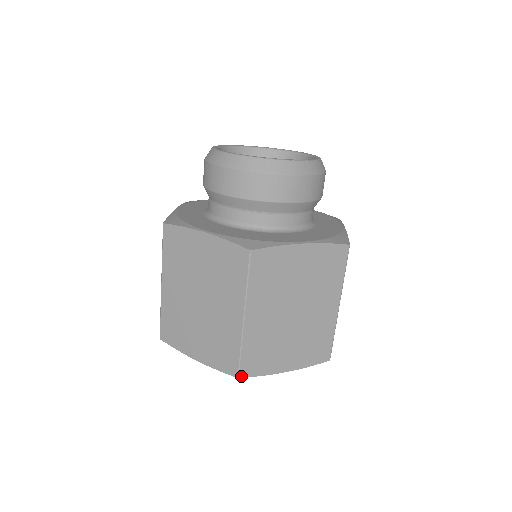
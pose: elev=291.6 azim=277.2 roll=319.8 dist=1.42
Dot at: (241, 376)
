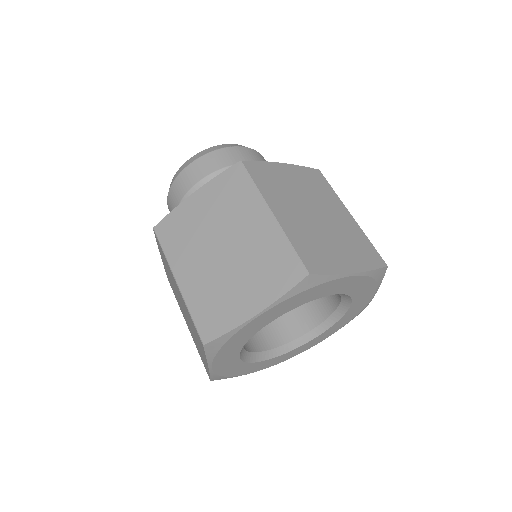
Dot at: (311, 273)
